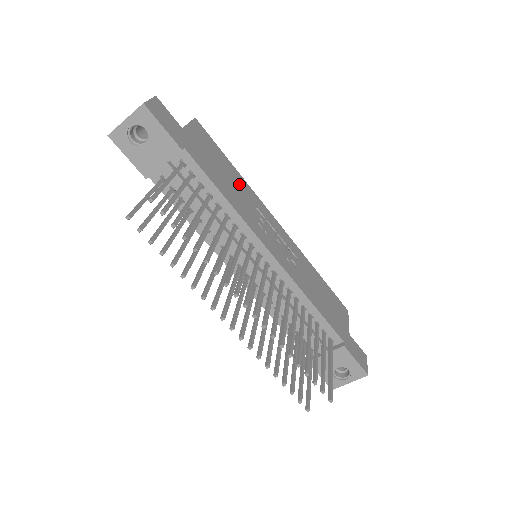
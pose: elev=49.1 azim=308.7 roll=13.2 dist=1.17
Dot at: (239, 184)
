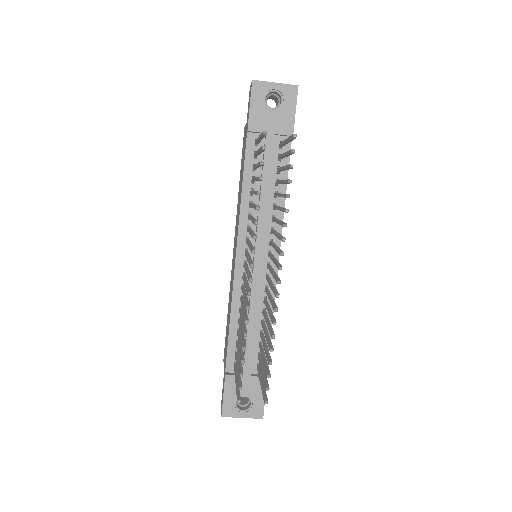
Dot at: occluded
